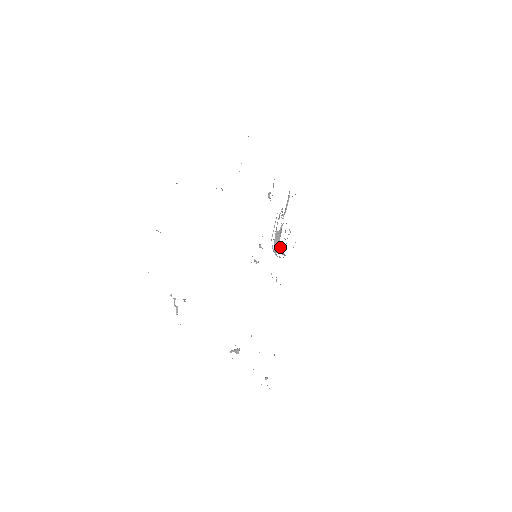
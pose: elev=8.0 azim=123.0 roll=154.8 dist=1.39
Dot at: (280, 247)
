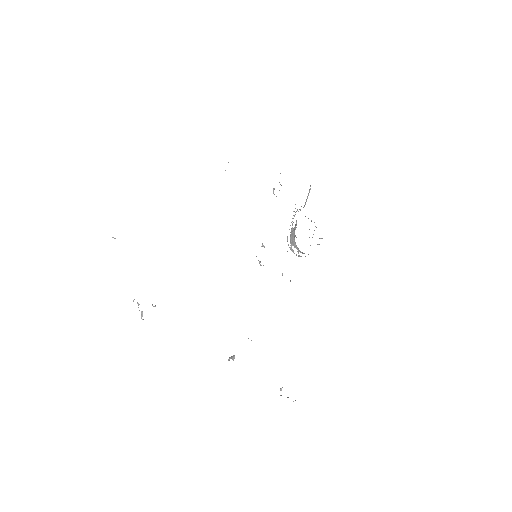
Dot at: (296, 245)
